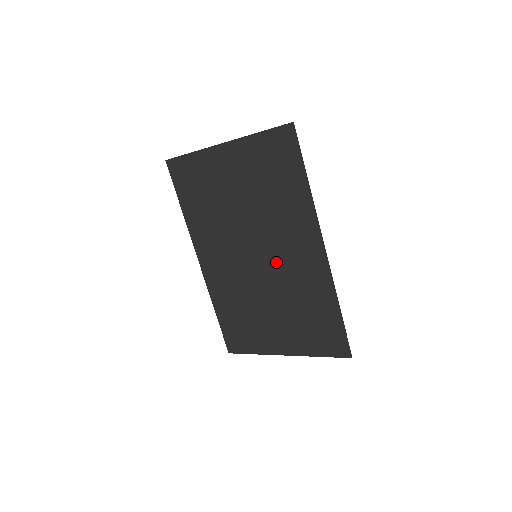
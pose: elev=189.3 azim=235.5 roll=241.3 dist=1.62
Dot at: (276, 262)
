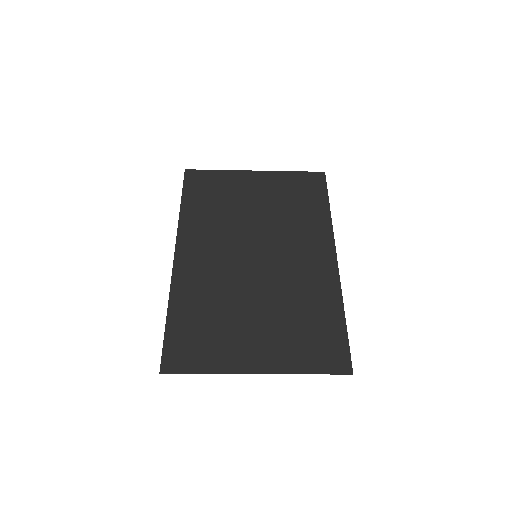
Dot at: (279, 263)
